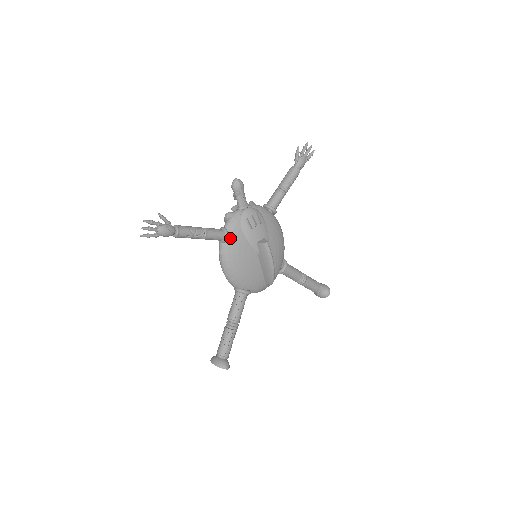
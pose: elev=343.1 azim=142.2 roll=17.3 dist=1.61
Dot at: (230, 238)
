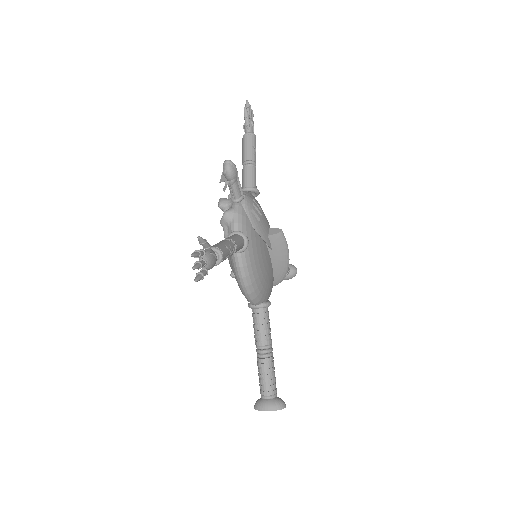
Dot at: occluded
